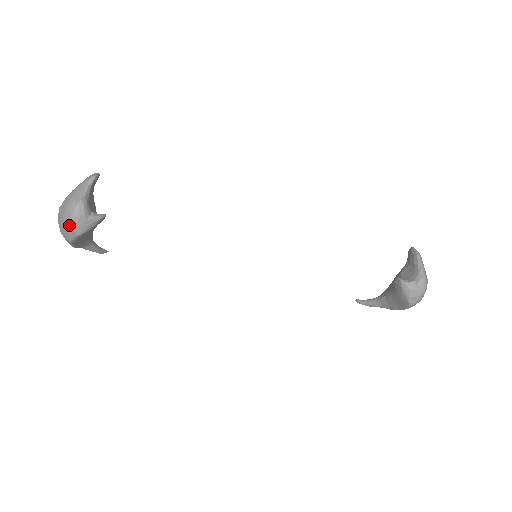
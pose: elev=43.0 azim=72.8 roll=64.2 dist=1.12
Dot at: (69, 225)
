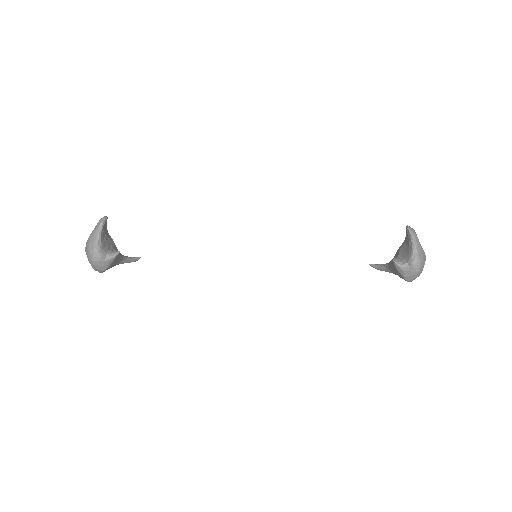
Dot at: (93, 266)
